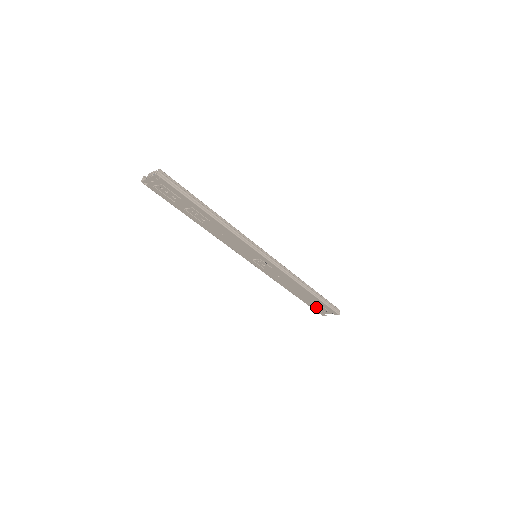
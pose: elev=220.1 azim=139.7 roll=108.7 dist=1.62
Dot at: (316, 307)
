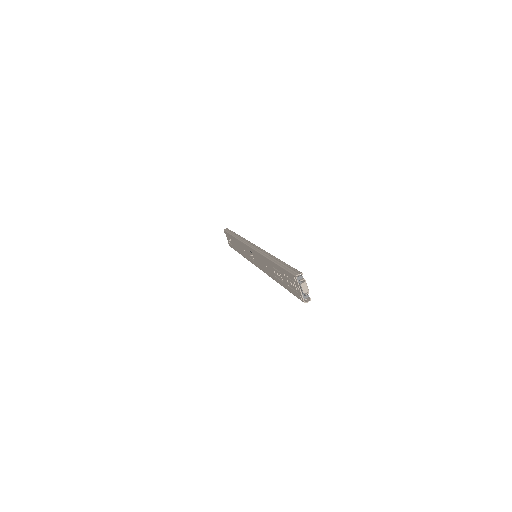
Dot at: occluded
